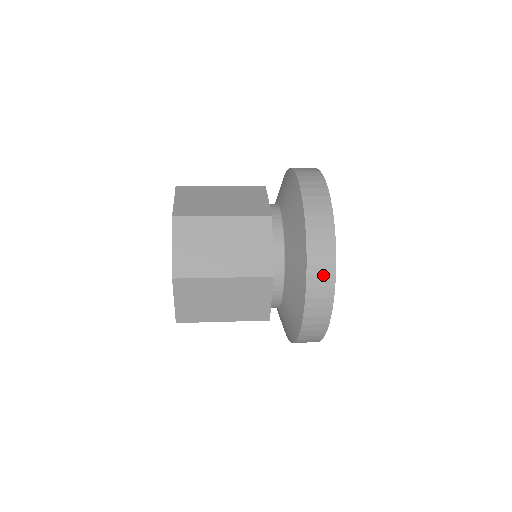
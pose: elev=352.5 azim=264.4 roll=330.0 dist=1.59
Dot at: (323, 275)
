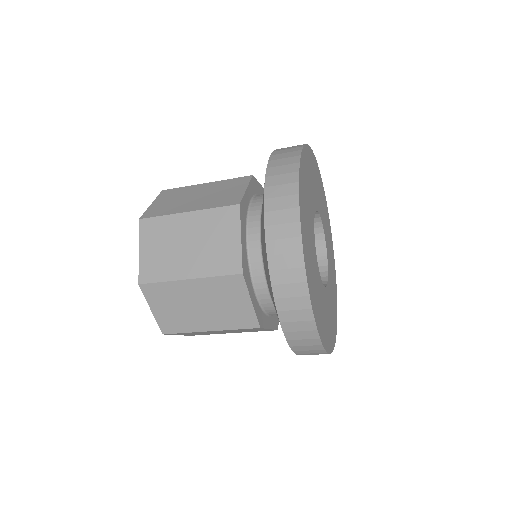
Dot at: (284, 174)
